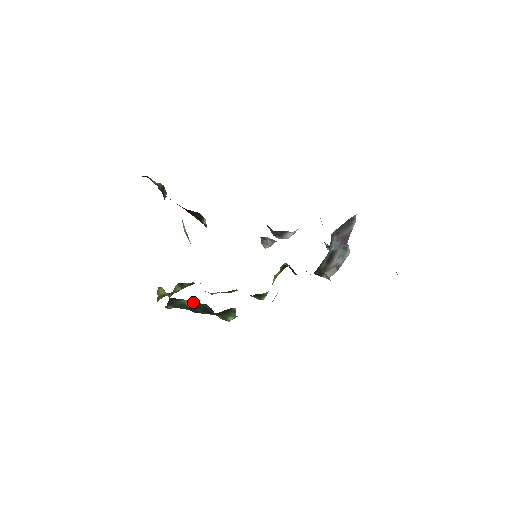
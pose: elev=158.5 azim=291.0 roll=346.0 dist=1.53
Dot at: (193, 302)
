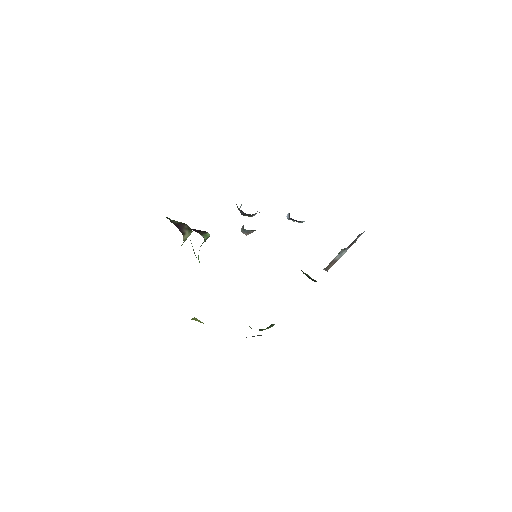
Dot at: occluded
